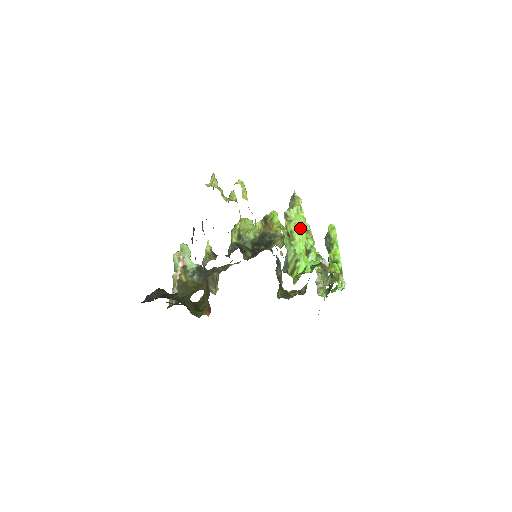
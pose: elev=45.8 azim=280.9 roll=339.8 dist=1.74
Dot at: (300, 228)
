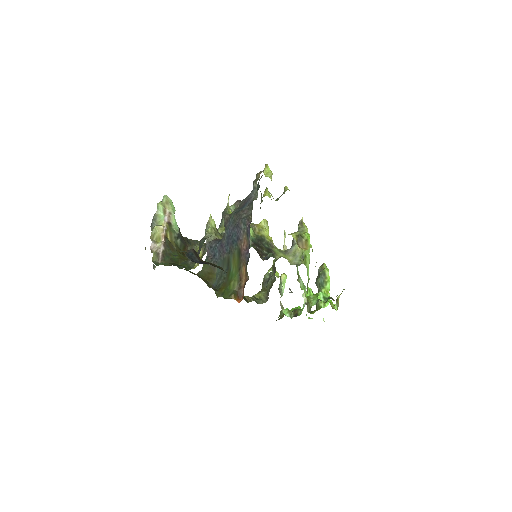
Dot at: occluded
